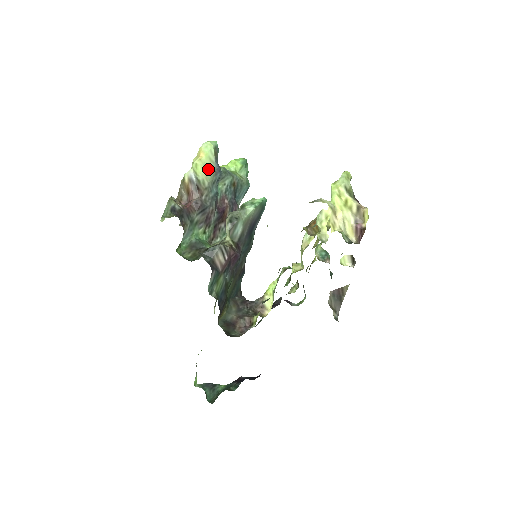
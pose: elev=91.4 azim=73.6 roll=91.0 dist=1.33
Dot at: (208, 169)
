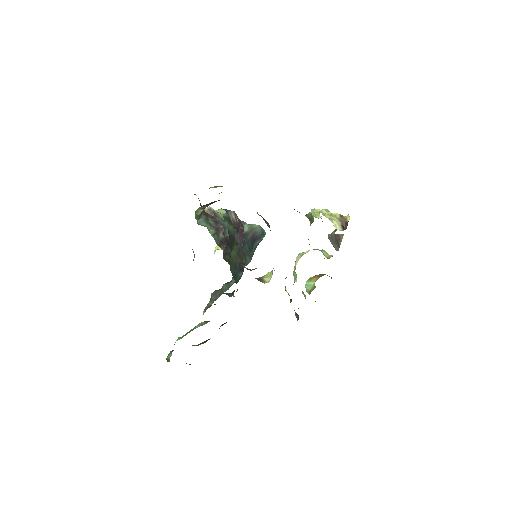
Dot at: (222, 214)
